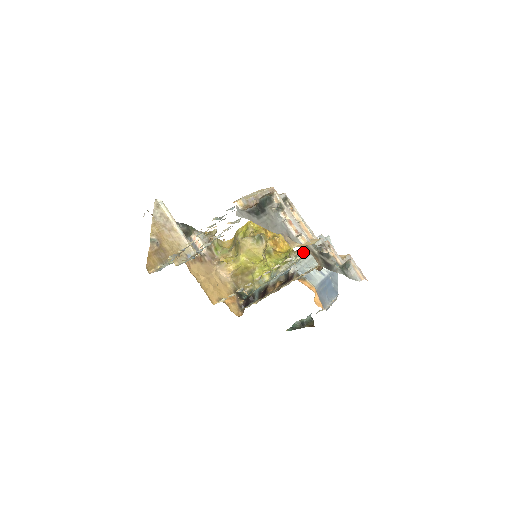
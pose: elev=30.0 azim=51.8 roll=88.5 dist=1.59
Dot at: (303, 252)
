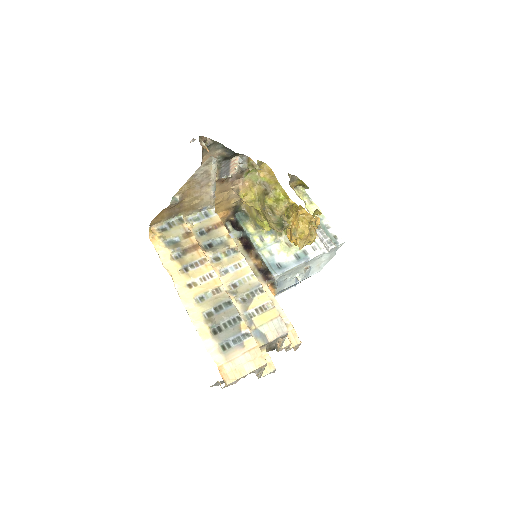
Dot at: occluded
